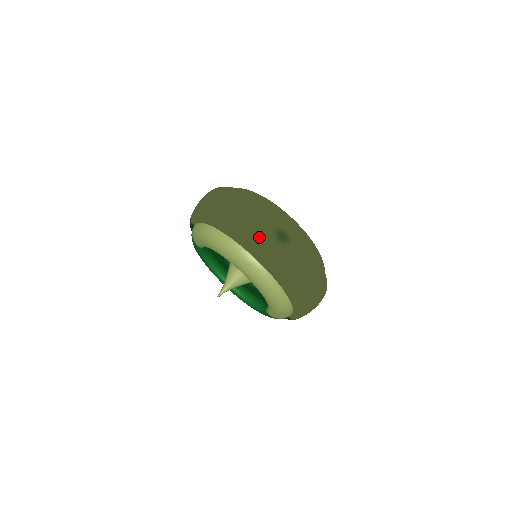
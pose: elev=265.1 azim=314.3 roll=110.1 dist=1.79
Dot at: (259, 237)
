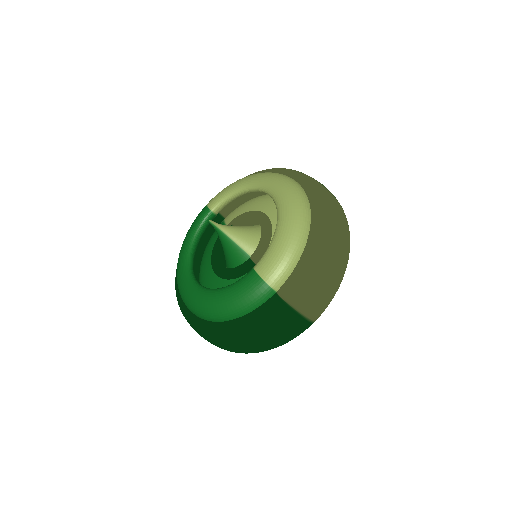
Dot at: occluded
